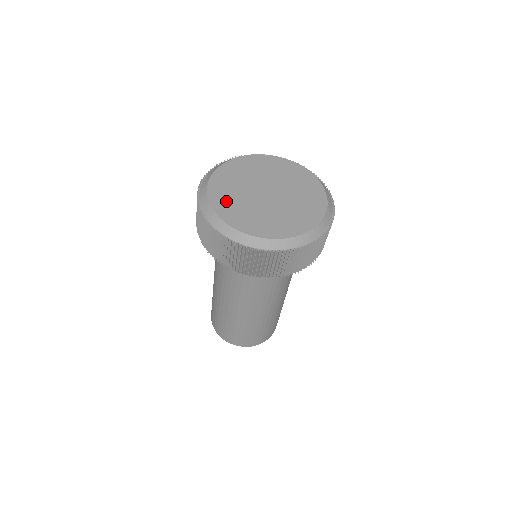
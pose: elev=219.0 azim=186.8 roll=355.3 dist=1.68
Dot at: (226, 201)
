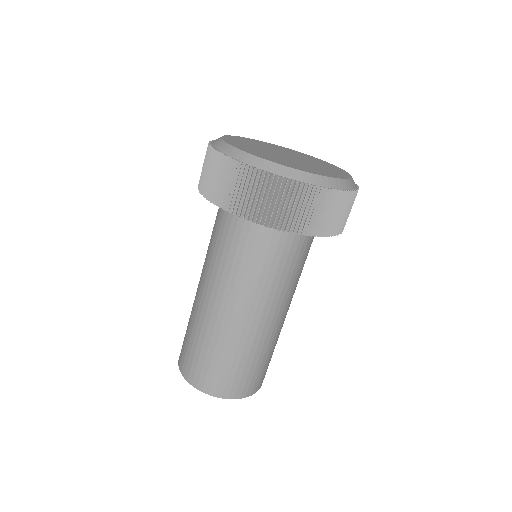
Dot at: (245, 147)
